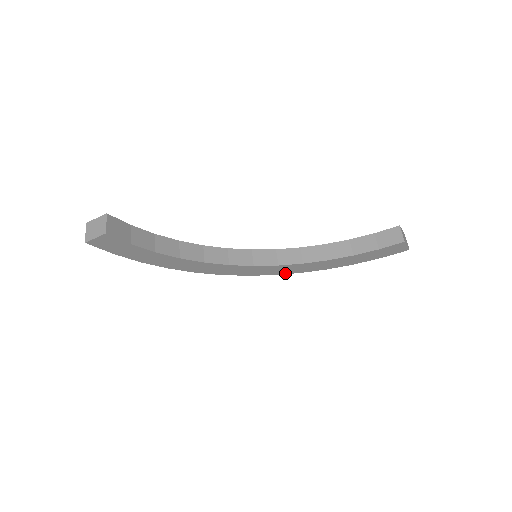
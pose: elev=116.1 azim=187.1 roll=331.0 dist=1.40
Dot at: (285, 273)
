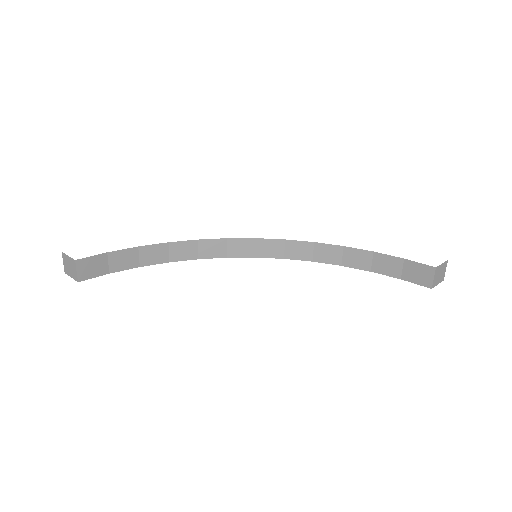
Dot at: occluded
